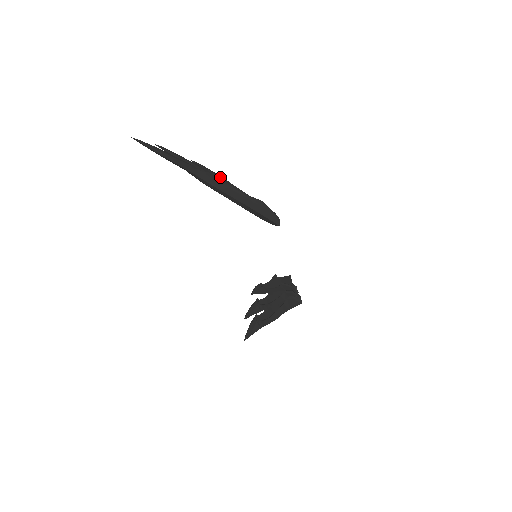
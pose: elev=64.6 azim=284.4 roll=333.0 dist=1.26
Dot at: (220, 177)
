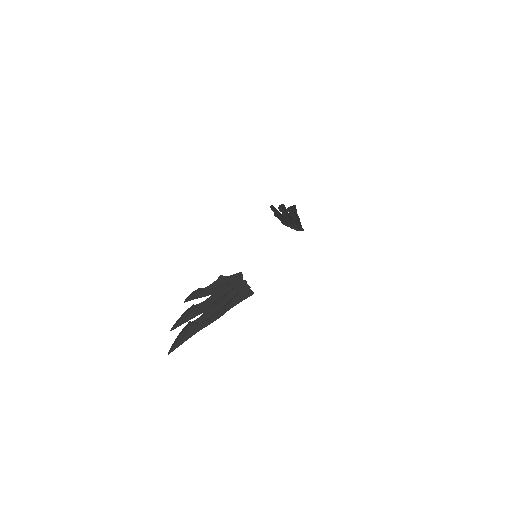
Dot at: (202, 293)
